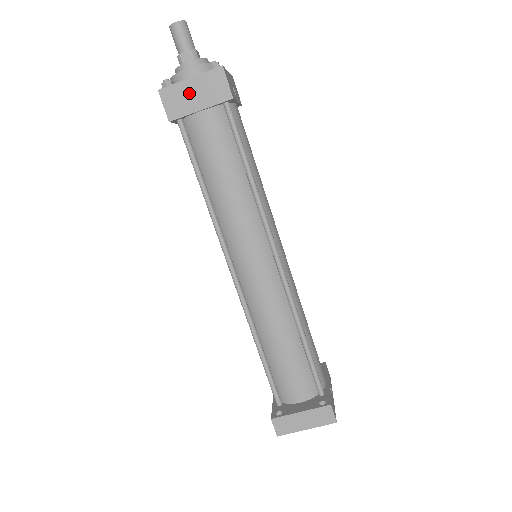
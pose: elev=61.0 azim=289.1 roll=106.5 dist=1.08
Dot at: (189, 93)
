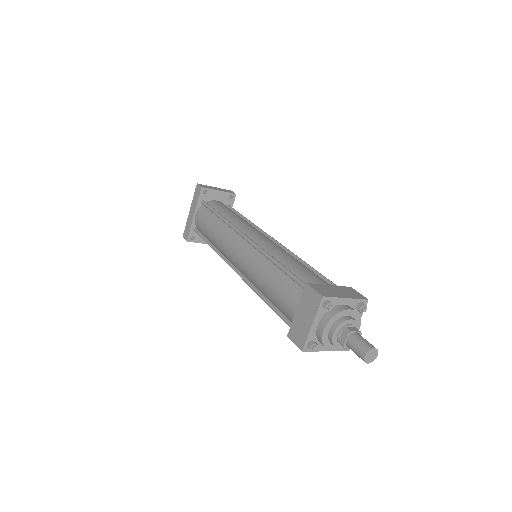
Dot at: occluded
